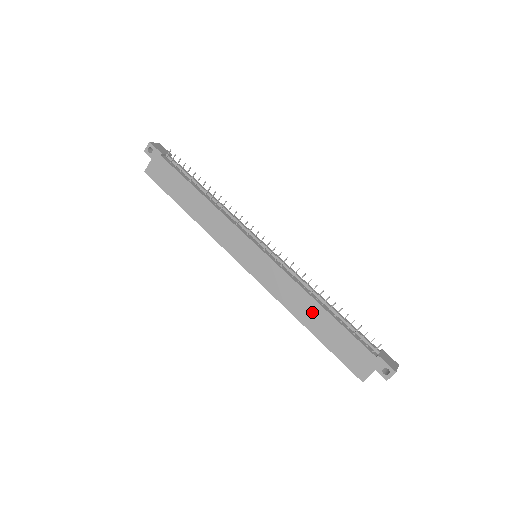
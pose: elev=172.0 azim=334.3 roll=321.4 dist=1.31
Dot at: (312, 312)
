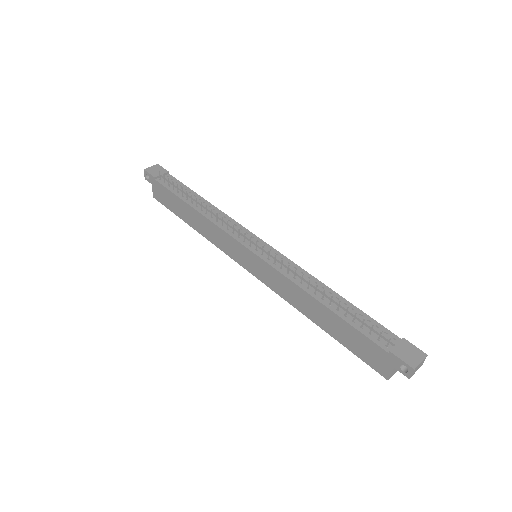
Dot at: (315, 309)
